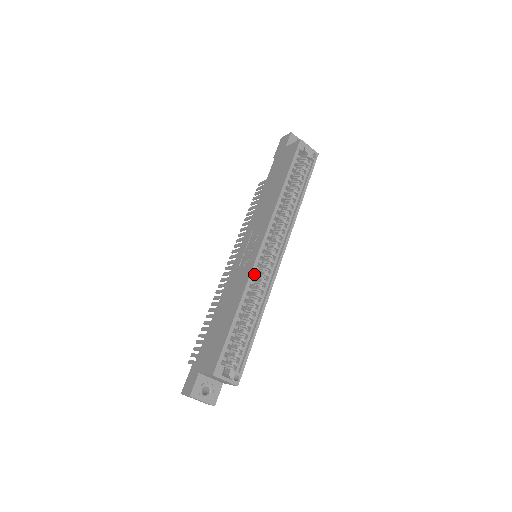
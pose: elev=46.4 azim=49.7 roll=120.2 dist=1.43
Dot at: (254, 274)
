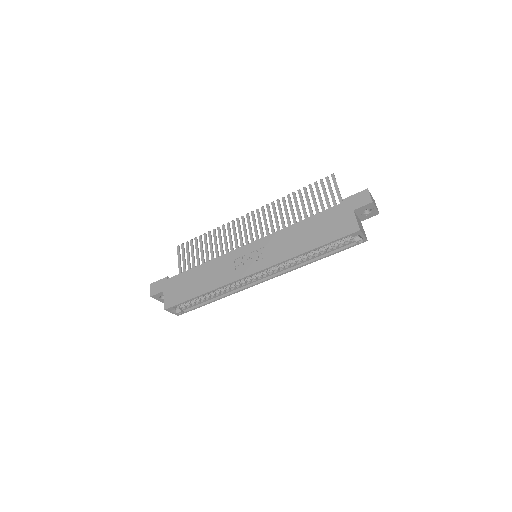
Dot at: occluded
